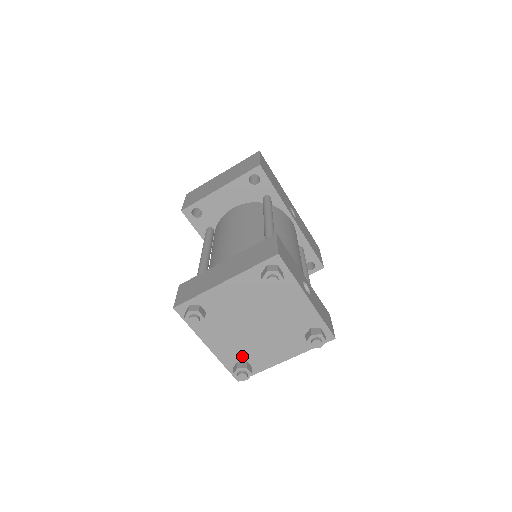
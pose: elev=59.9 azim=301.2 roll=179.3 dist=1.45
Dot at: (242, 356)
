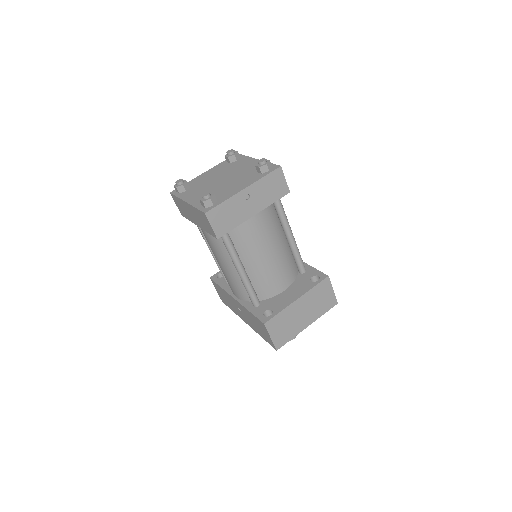
Dot at: occluded
